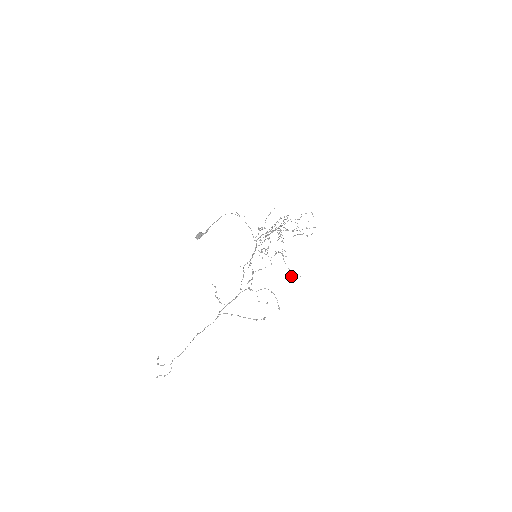
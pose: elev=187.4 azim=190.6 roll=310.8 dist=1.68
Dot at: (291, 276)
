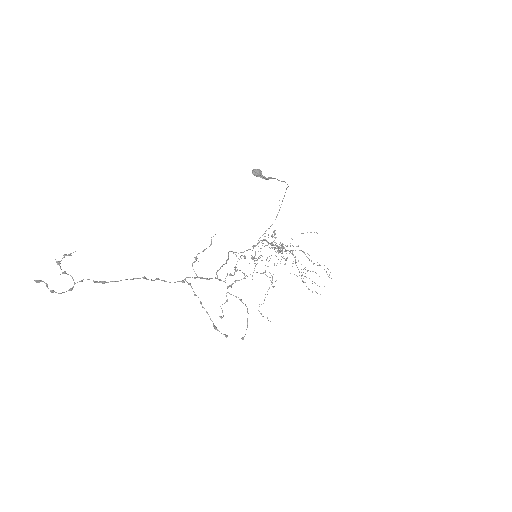
Dot at: occluded
